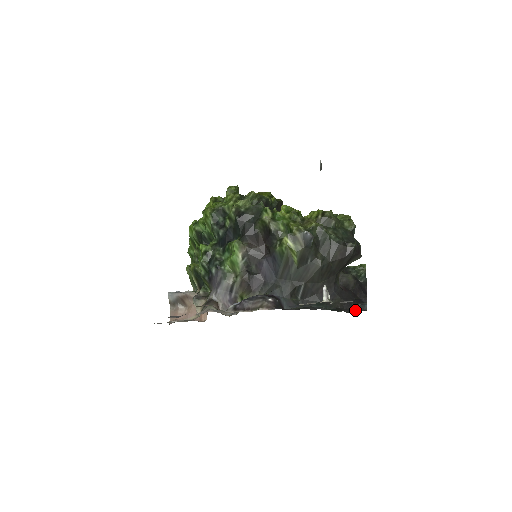
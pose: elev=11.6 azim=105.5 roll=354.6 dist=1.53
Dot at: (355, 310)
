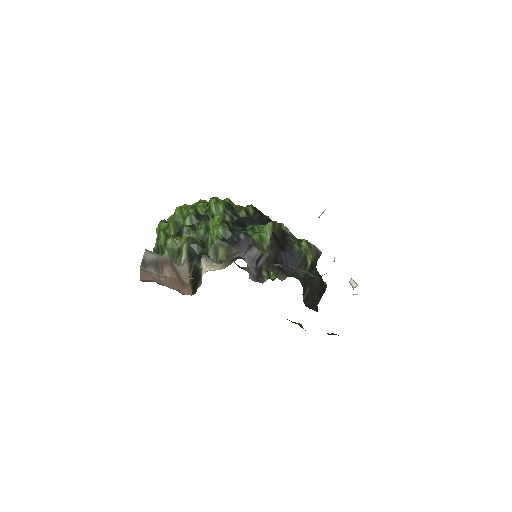
Dot at: (332, 334)
